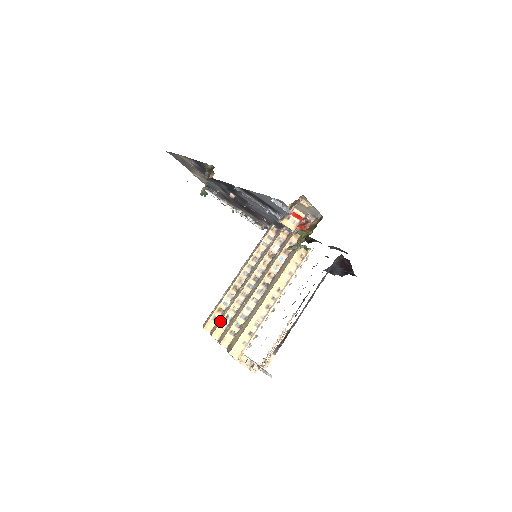
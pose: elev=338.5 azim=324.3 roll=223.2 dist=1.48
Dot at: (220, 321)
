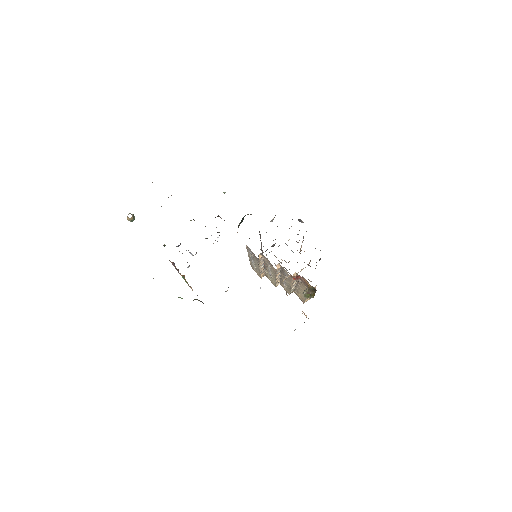
Dot at: (274, 284)
